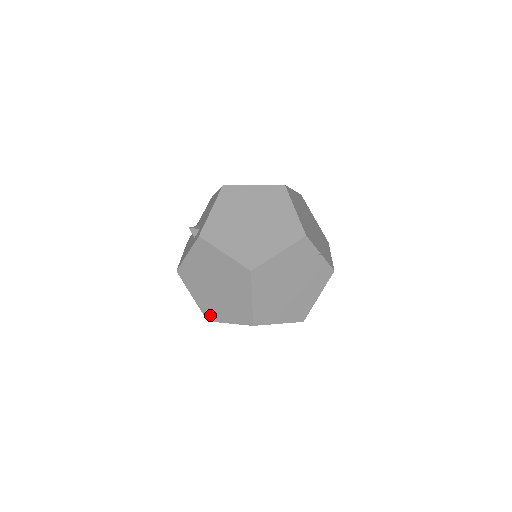
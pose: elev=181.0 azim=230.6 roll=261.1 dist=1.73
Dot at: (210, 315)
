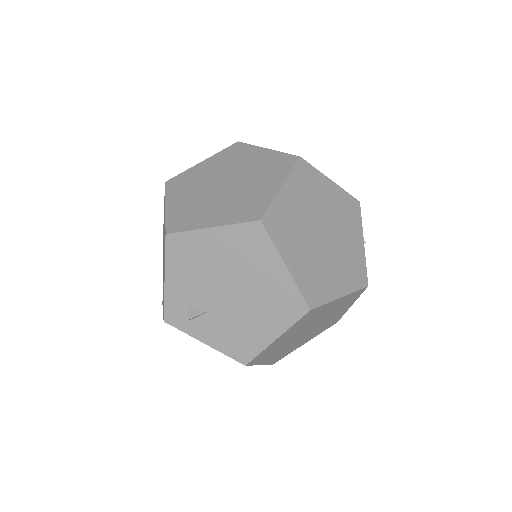
Dot at: (180, 223)
